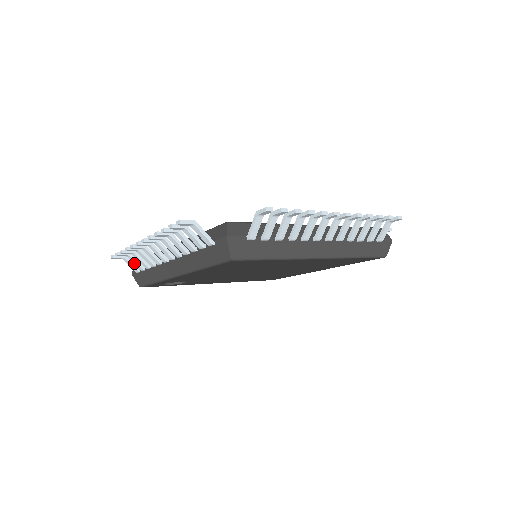
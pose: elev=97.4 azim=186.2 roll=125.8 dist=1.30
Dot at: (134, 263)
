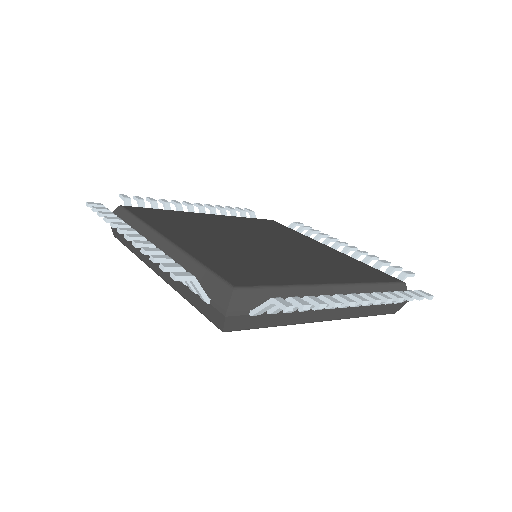
Dot at: occluded
